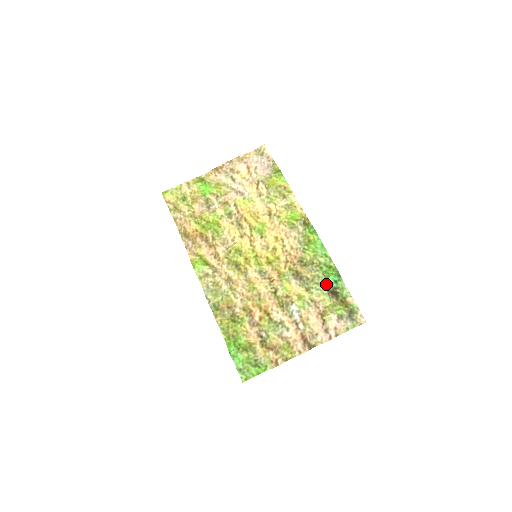
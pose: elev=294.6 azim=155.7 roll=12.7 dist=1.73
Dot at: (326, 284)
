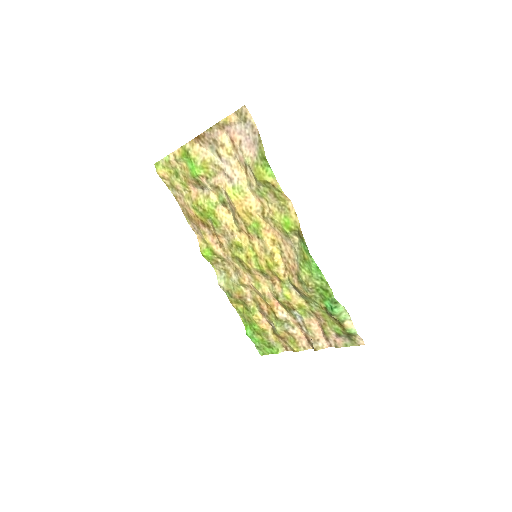
Dot at: (323, 305)
